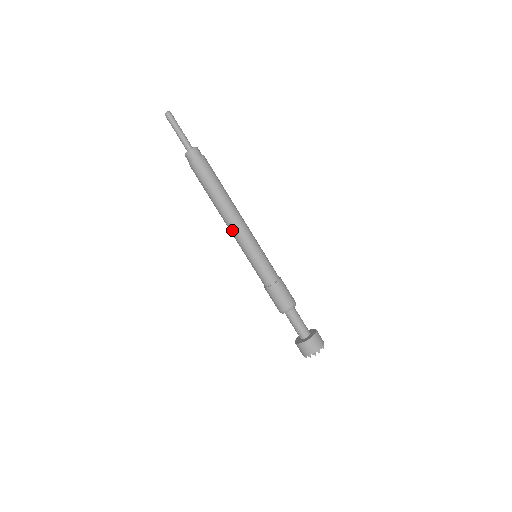
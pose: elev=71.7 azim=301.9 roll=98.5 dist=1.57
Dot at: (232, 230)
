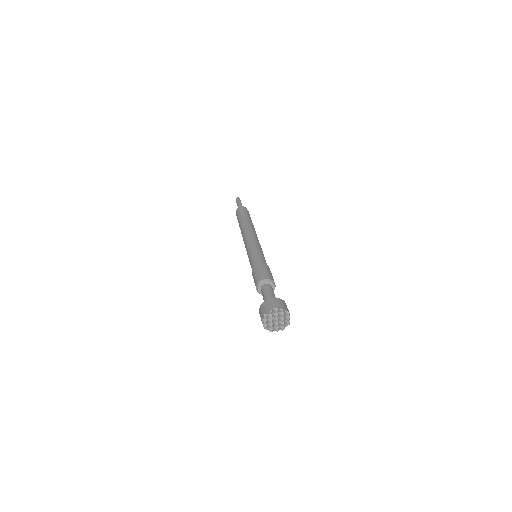
Dot at: (246, 237)
